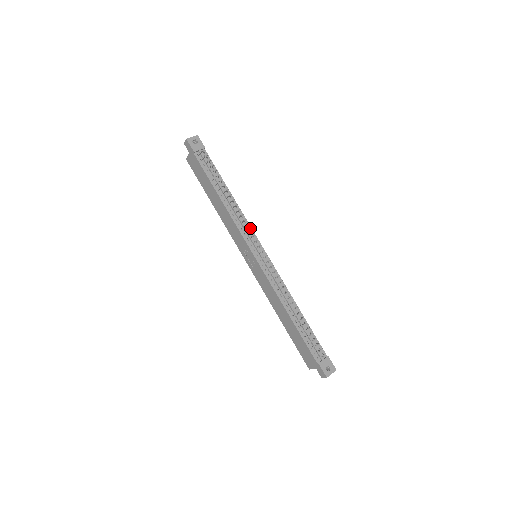
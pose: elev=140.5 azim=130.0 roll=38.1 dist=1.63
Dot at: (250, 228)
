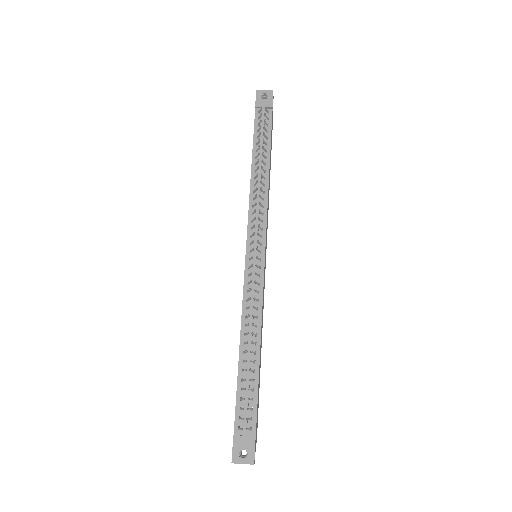
Dot at: (265, 217)
